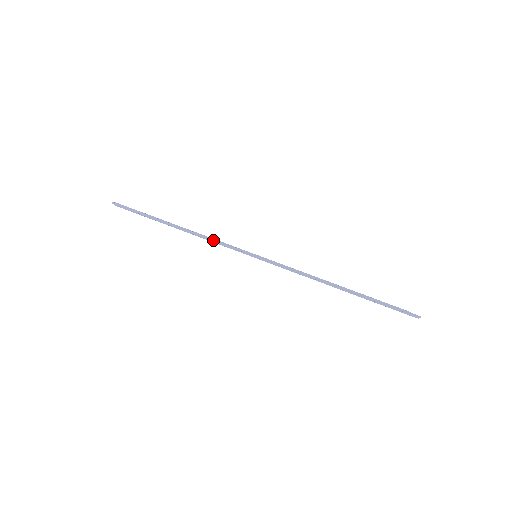
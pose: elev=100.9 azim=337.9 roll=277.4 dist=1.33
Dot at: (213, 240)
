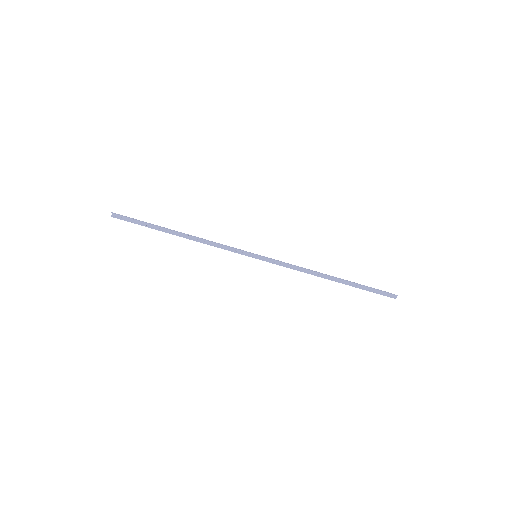
Dot at: (216, 243)
